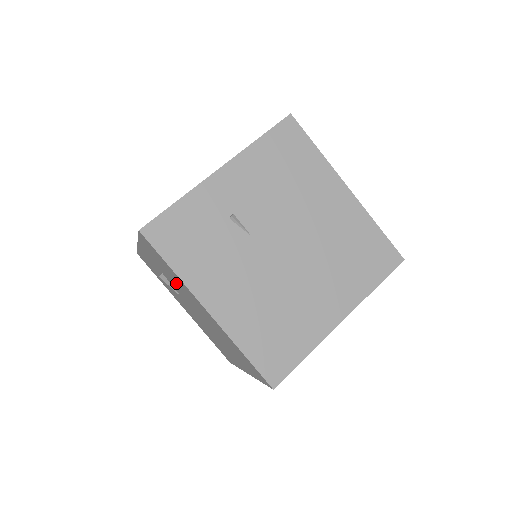
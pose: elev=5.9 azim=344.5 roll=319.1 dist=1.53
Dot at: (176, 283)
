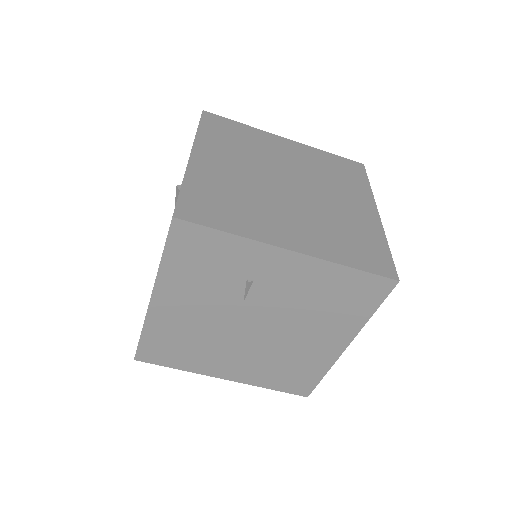
Dot at: occluded
